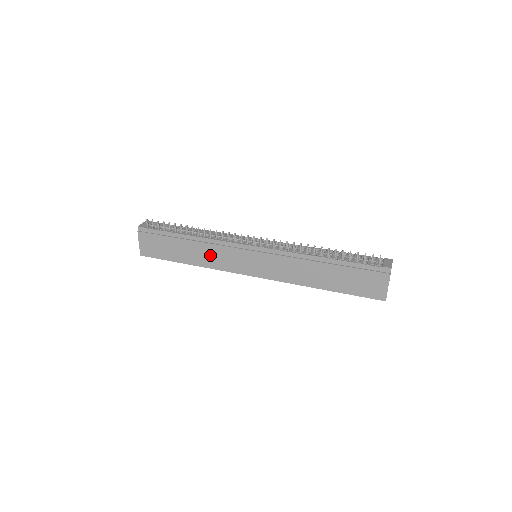
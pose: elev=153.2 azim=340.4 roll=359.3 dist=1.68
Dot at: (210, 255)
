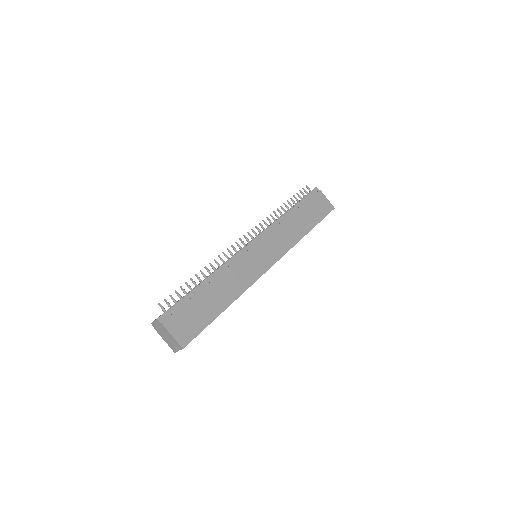
Dot at: (234, 280)
